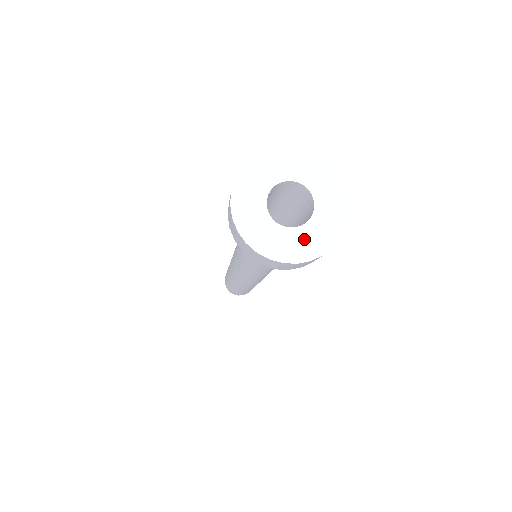
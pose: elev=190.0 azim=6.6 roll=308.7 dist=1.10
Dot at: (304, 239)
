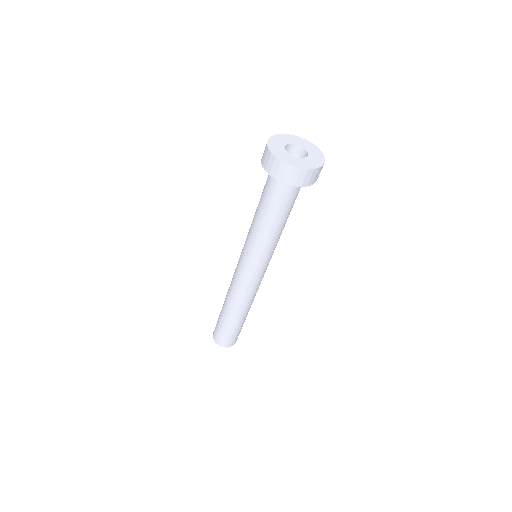
Dot at: (291, 159)
